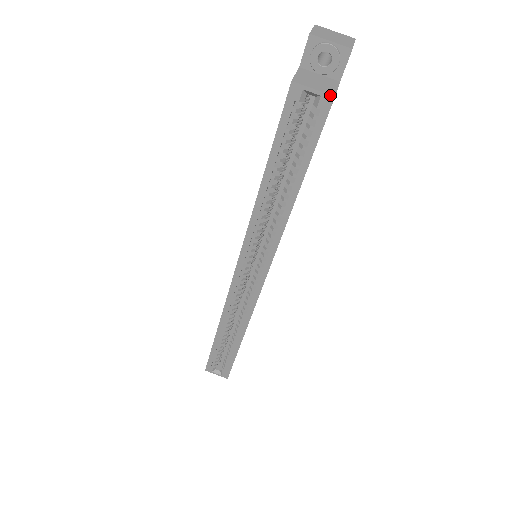
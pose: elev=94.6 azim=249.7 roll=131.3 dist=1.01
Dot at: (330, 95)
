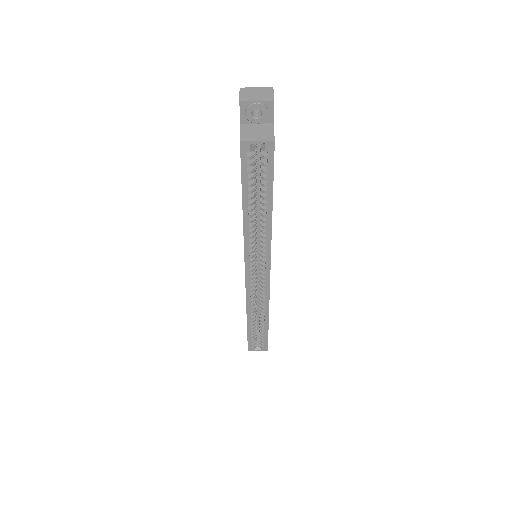
Dot at: (271, 141)
